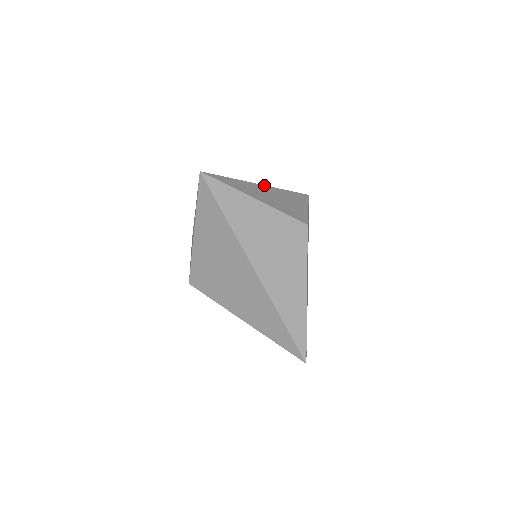
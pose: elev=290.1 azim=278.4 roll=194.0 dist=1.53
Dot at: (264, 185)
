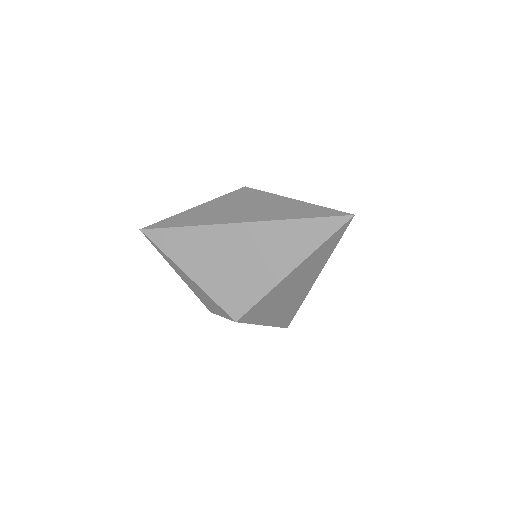
Dot at: occluded
